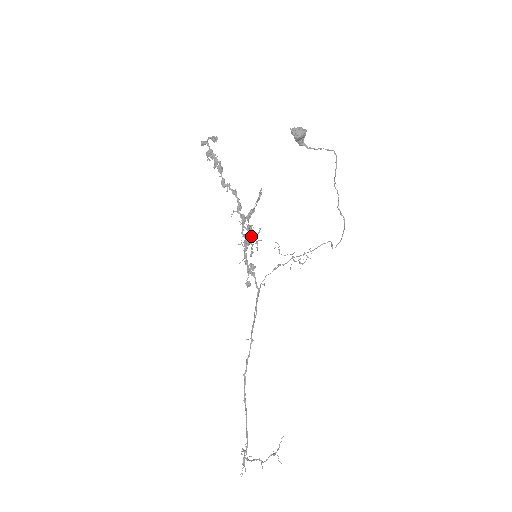
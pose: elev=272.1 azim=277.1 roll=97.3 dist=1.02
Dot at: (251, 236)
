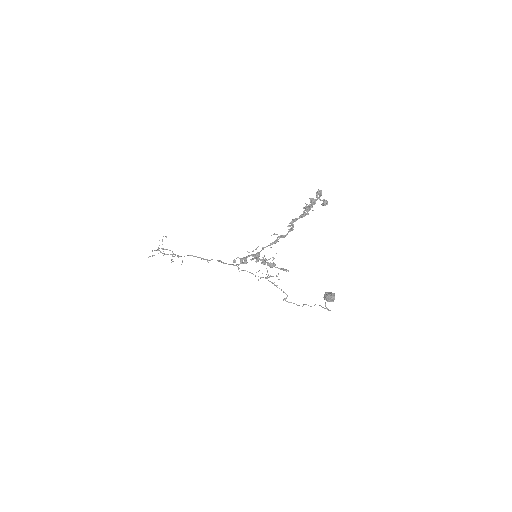
Dot at: occluded
